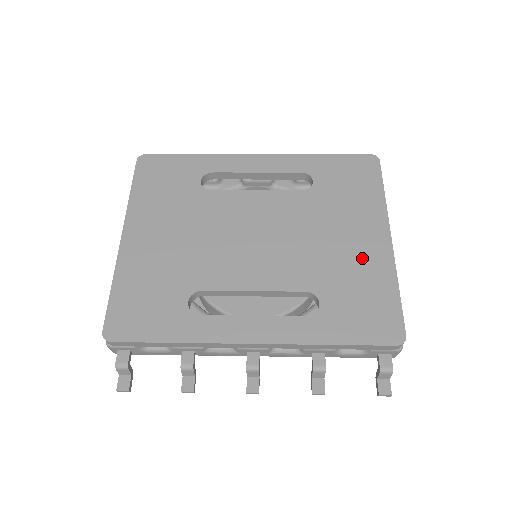
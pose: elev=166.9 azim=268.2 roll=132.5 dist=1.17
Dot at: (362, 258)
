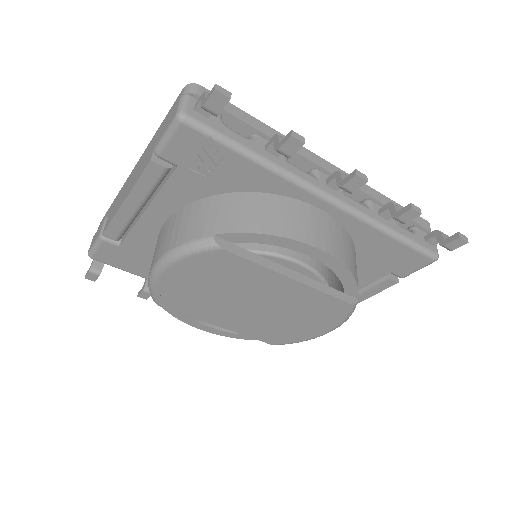
Dot at: occluded
